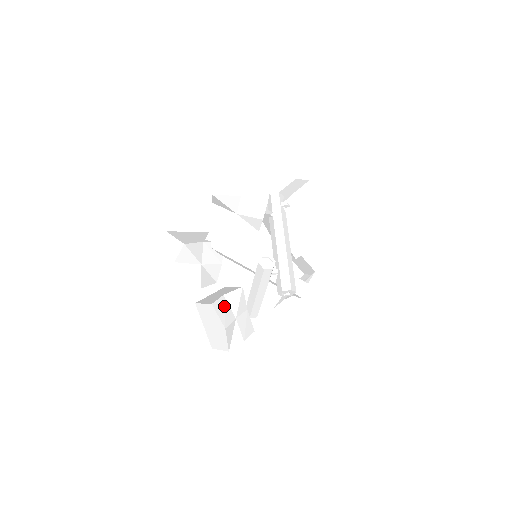
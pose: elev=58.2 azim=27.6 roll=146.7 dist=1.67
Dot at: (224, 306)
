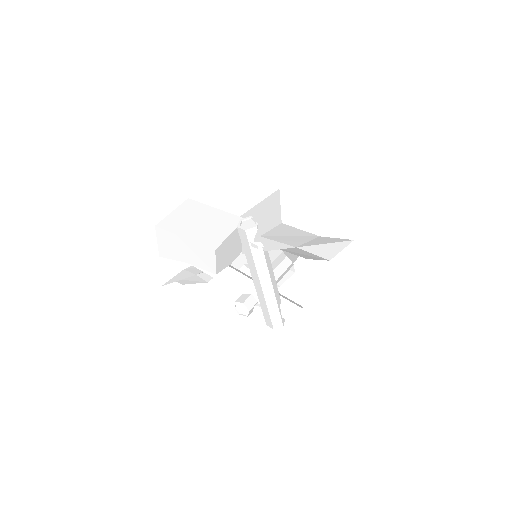
Dot at: occluded
